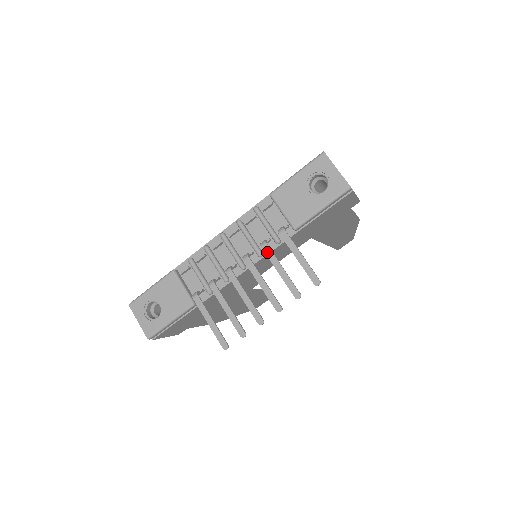
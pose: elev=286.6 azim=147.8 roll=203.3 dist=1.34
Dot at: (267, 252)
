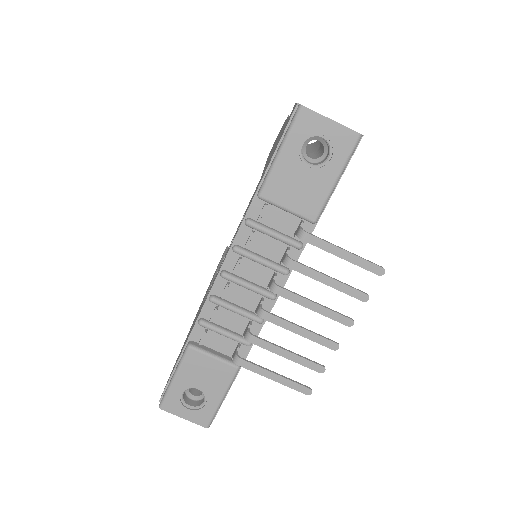
Dot at: (299, 270)
